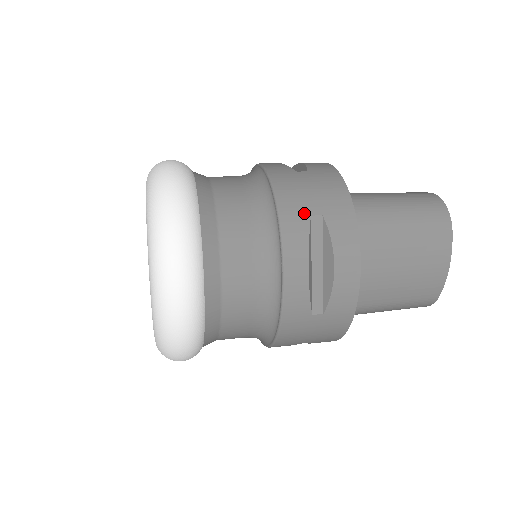
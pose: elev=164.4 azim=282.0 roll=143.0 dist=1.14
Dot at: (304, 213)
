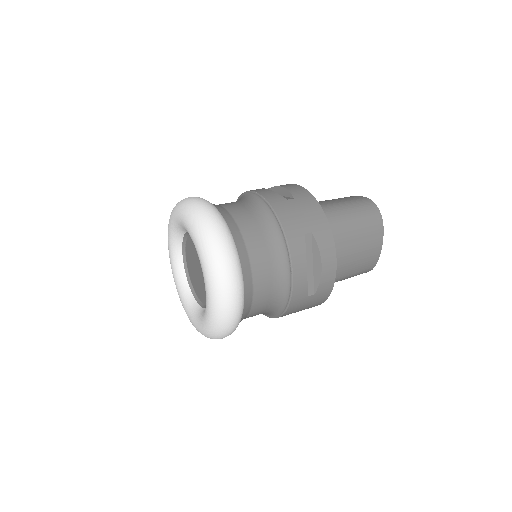
Dot at: (300, 233)
